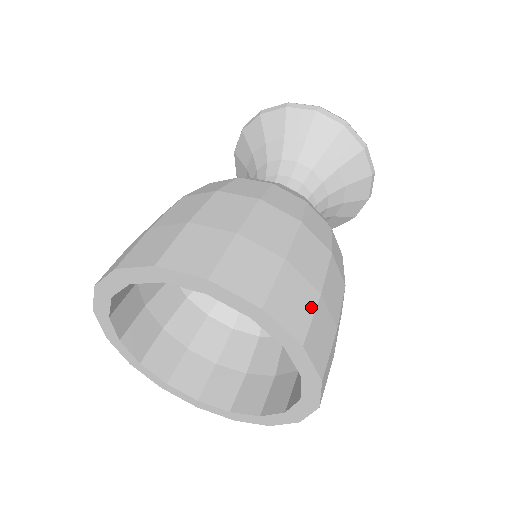
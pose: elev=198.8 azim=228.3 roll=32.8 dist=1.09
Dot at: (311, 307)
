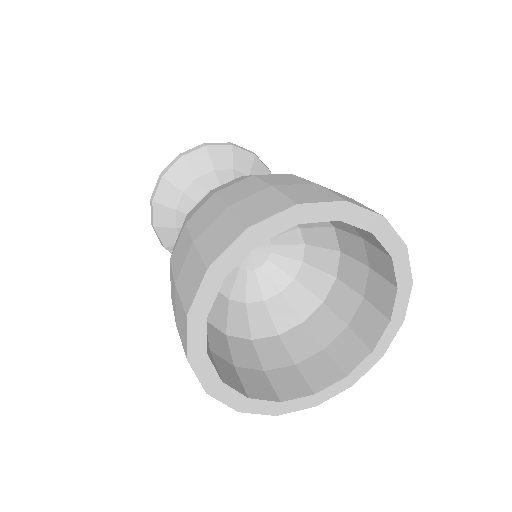
Dot at: occluded
